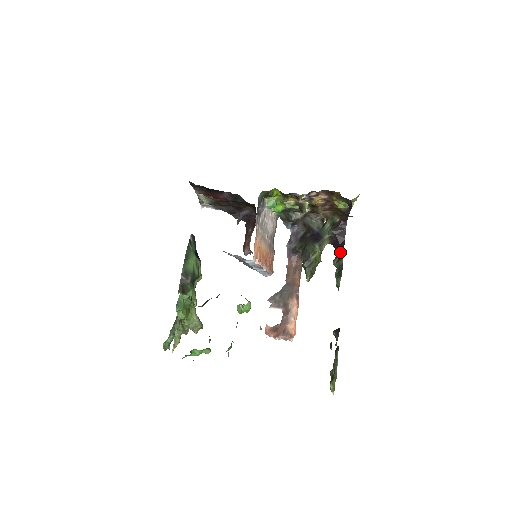
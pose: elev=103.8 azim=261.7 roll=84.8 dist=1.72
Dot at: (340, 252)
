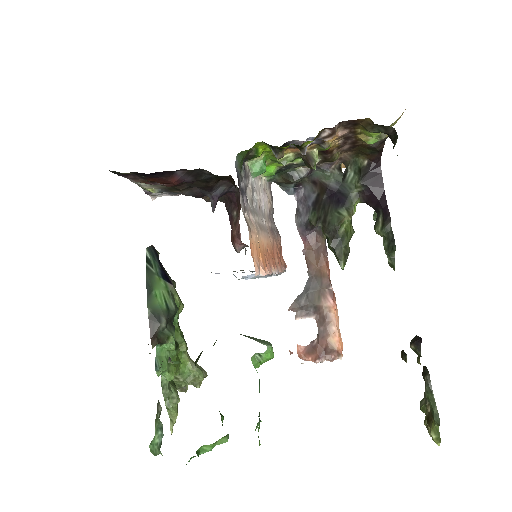
Dot at: (382, 212)
